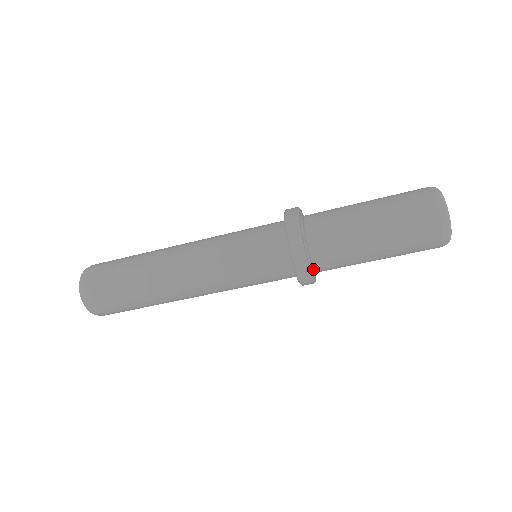
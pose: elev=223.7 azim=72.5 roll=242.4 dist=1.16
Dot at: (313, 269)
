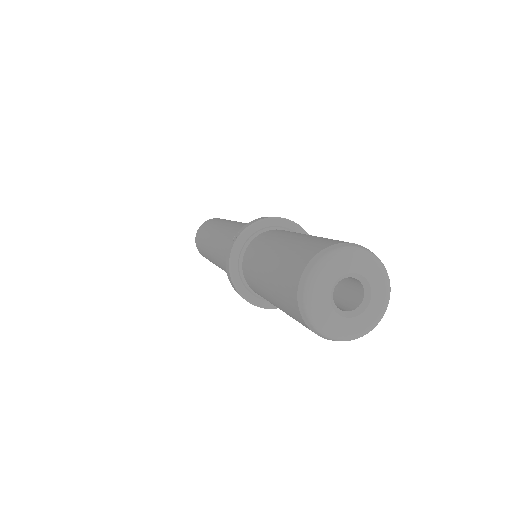
Dot at: occluded
